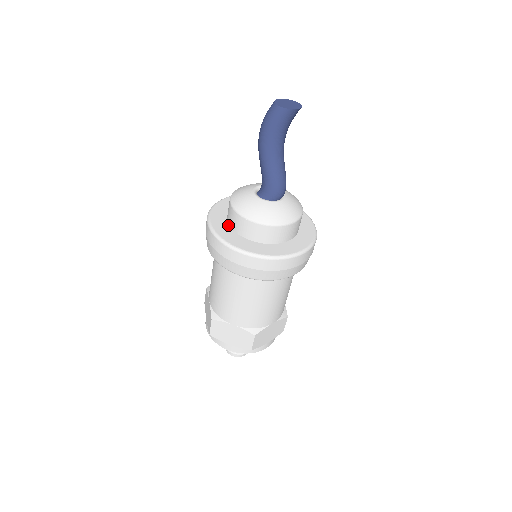
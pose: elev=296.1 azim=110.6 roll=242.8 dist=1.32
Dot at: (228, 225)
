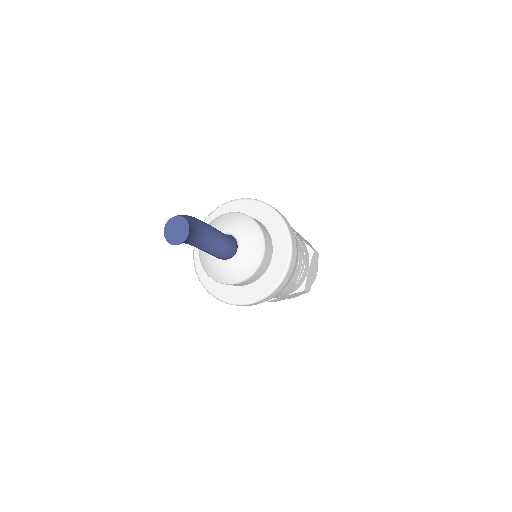
Dot at: occluded
